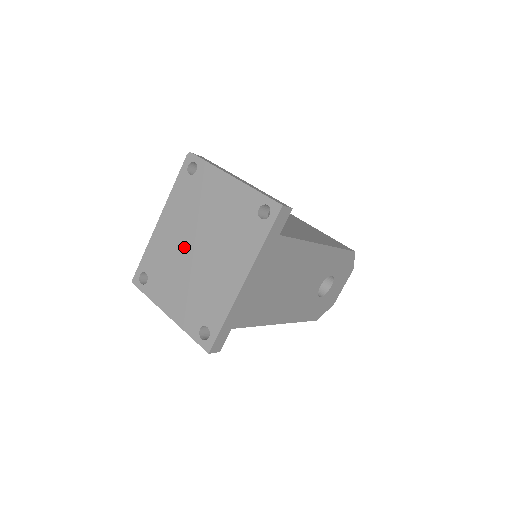
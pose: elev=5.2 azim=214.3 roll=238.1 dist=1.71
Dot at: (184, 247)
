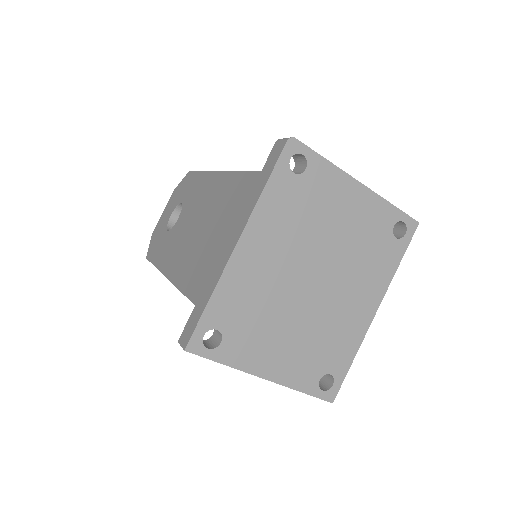
Dot at: (290, 281)
